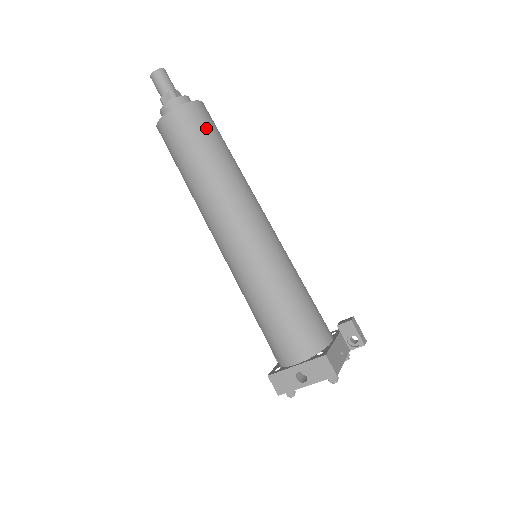
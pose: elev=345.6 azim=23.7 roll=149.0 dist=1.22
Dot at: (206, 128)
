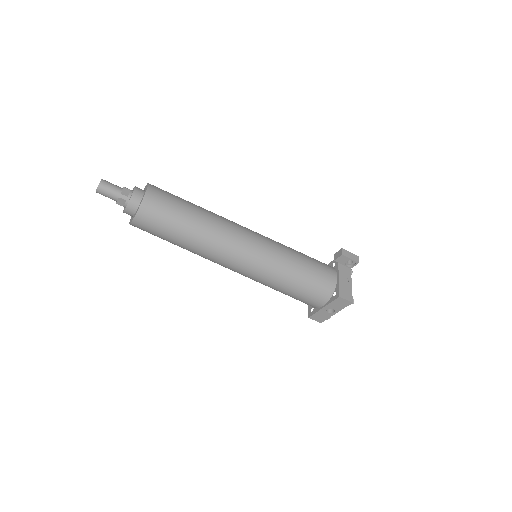
Dot at: (168, 209)
